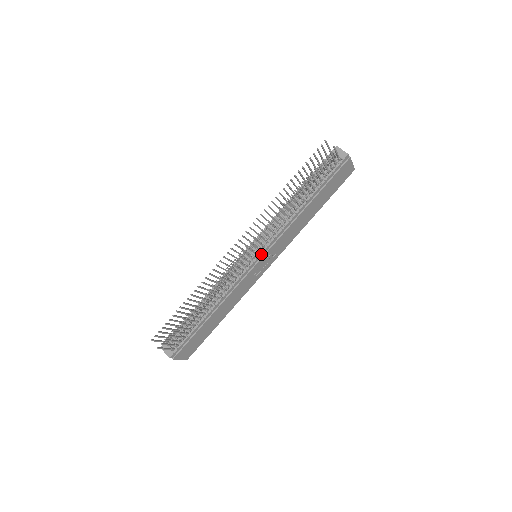
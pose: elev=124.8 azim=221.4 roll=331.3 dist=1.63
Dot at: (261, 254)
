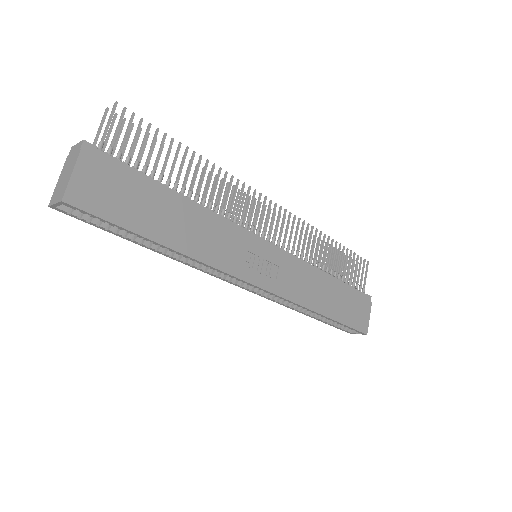
Dot at: (272, 245)
